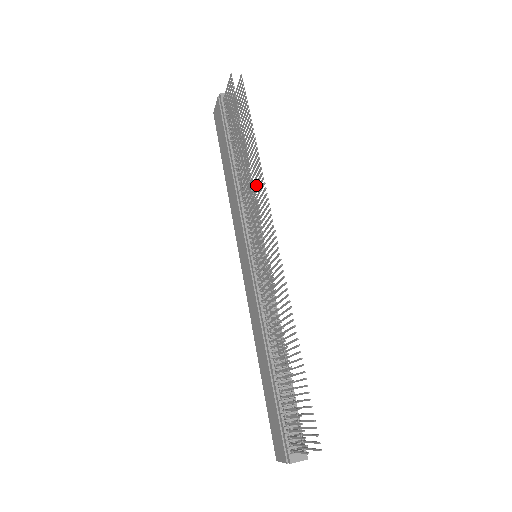
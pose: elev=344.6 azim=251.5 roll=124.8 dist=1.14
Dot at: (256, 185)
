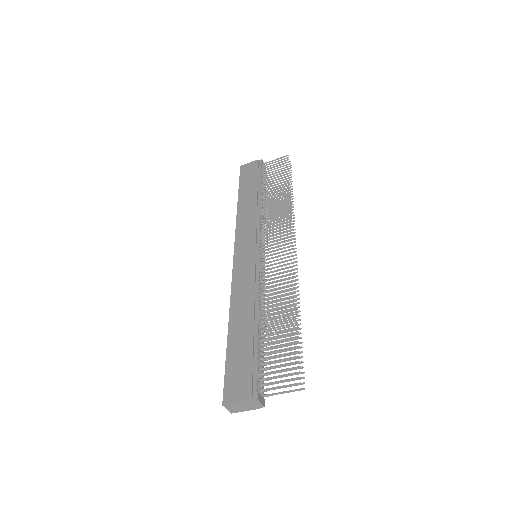
Dot at: (277, 217)
